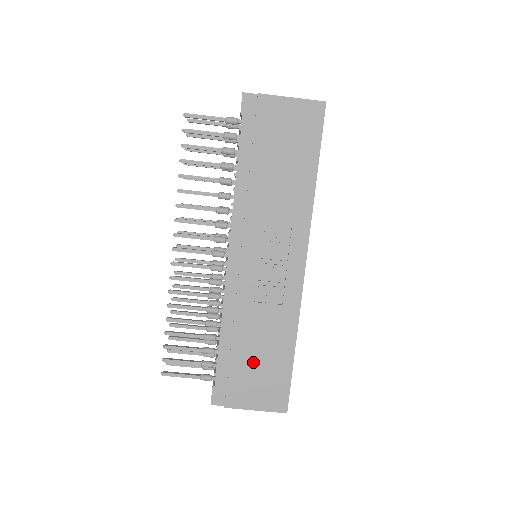
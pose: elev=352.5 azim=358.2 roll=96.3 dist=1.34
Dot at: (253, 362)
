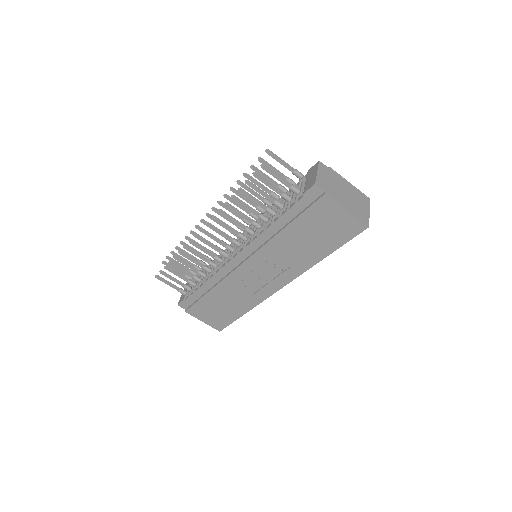
Dot at: (215, 305)
